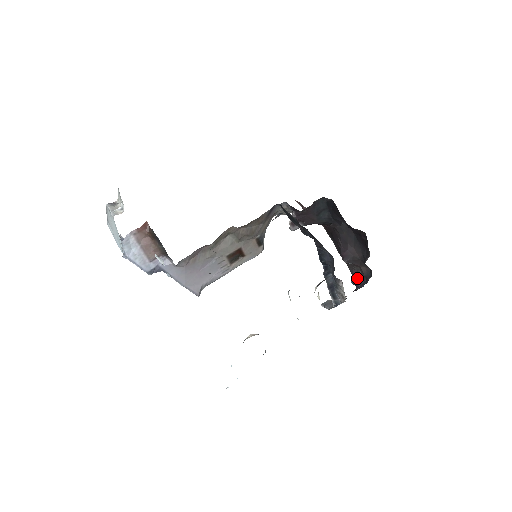
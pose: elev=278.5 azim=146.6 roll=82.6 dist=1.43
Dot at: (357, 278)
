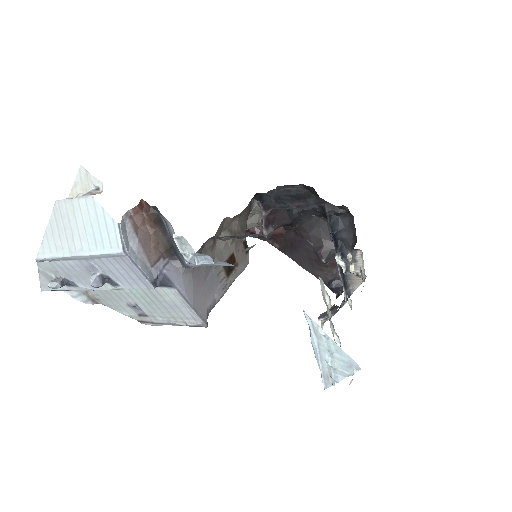
Dot at: (338, 279)
